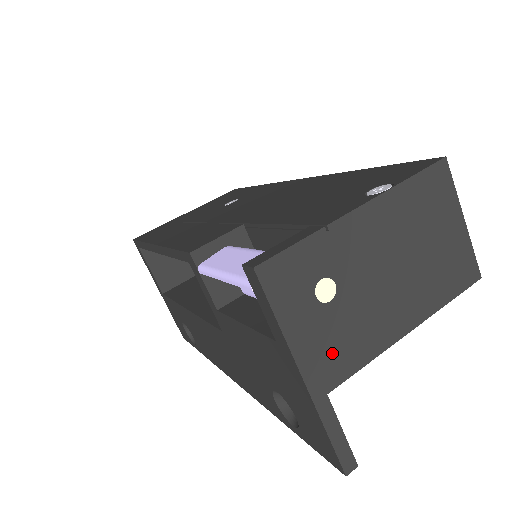
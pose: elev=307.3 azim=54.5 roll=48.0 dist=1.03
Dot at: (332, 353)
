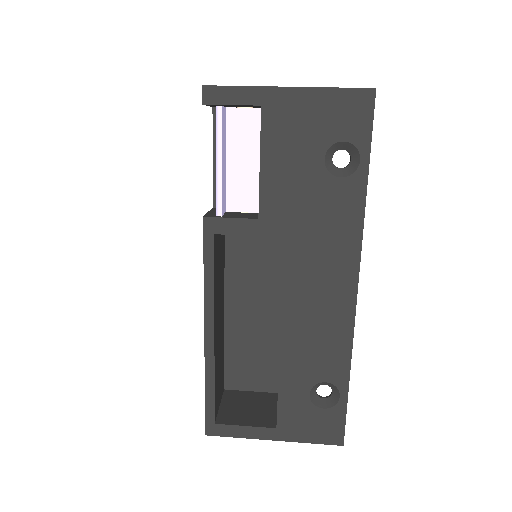
Dot at: occluded
